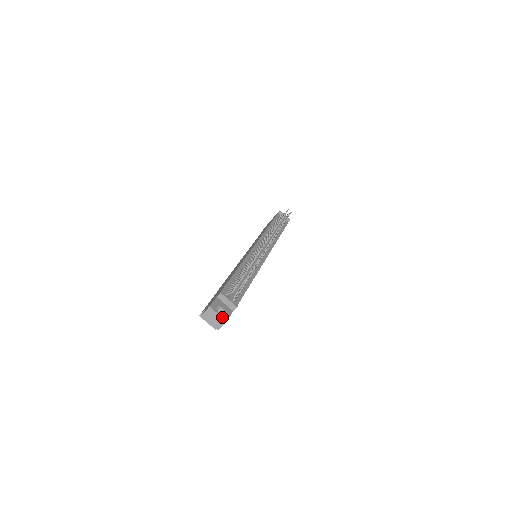
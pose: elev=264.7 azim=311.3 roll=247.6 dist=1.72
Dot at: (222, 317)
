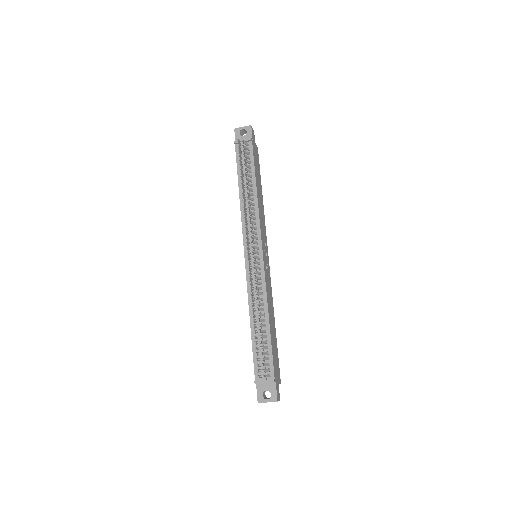
Dot at: occluded
